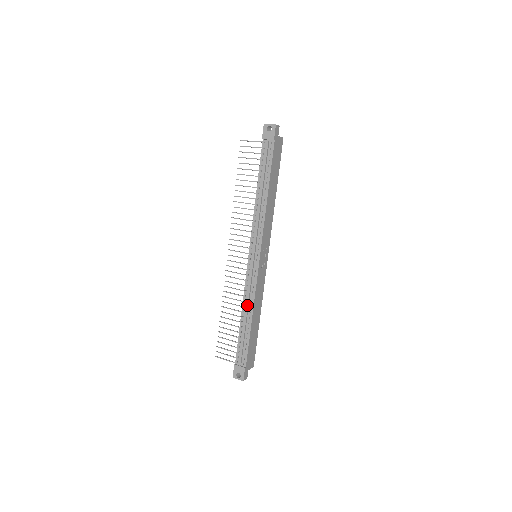
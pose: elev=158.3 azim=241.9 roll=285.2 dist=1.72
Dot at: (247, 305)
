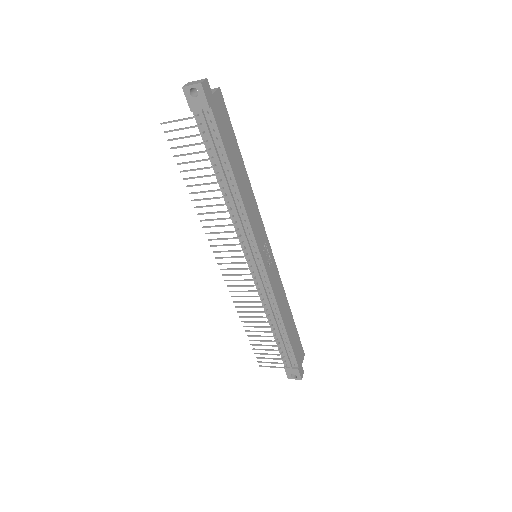
Dot at: (271, 314)
